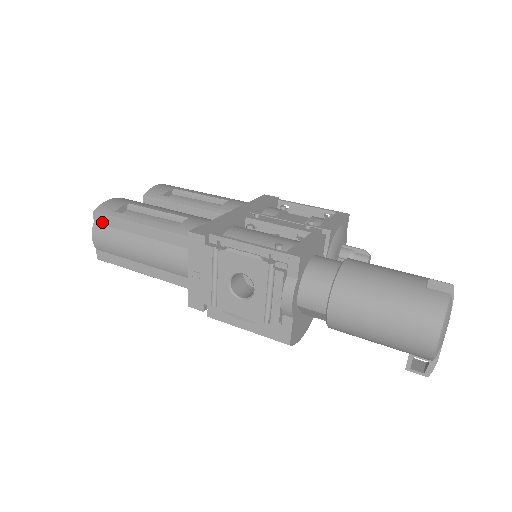
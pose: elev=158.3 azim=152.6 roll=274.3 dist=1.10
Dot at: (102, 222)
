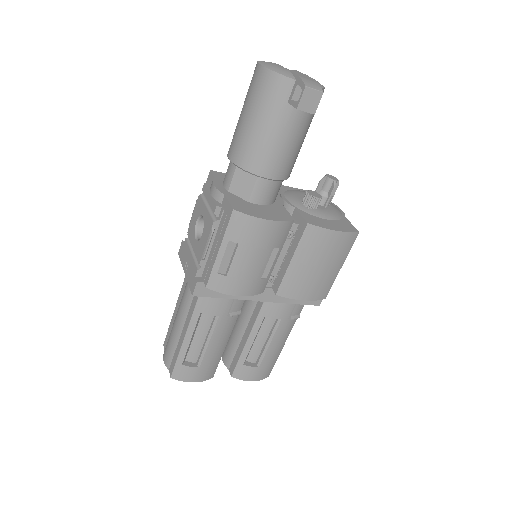
Dot at: occluded
